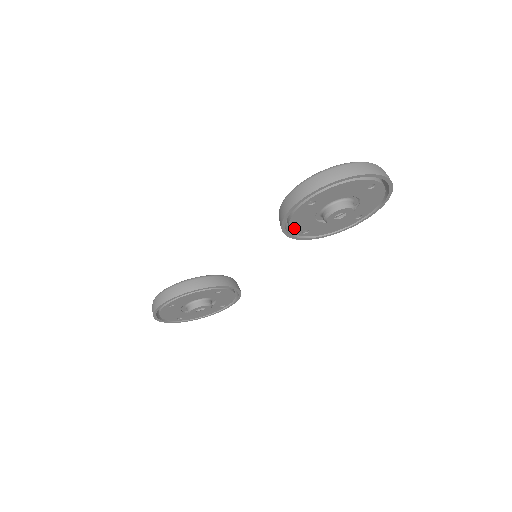
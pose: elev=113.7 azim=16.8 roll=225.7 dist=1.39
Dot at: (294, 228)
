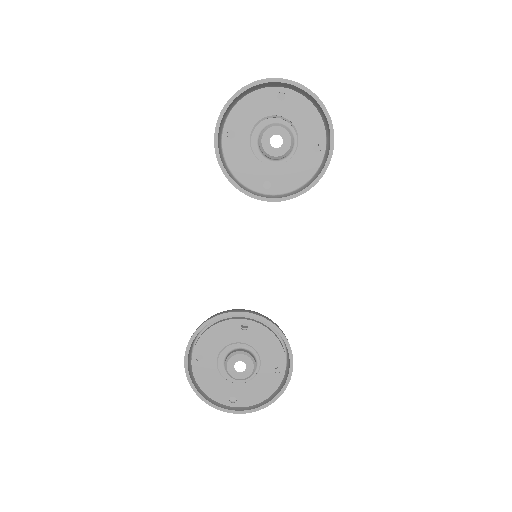
Dot at: (246, 181)
